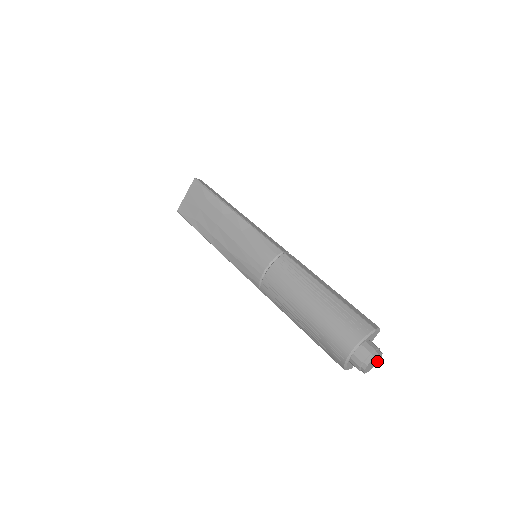
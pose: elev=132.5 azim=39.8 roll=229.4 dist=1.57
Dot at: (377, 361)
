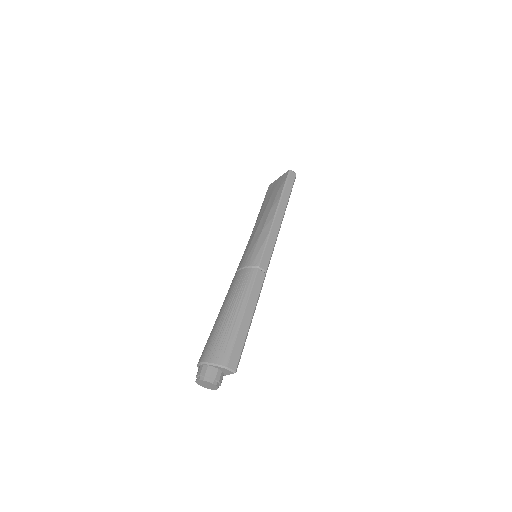
Dot at: (215, 388)
